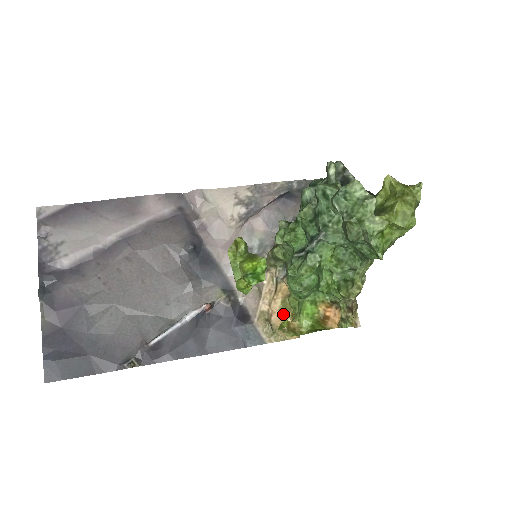
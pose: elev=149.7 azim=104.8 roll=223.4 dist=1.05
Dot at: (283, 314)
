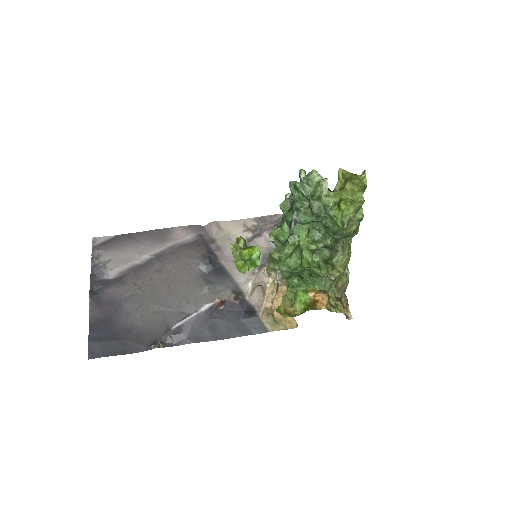
Dot at: occluded
